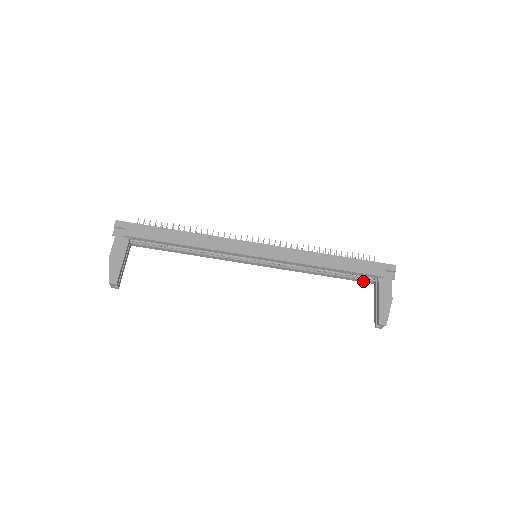
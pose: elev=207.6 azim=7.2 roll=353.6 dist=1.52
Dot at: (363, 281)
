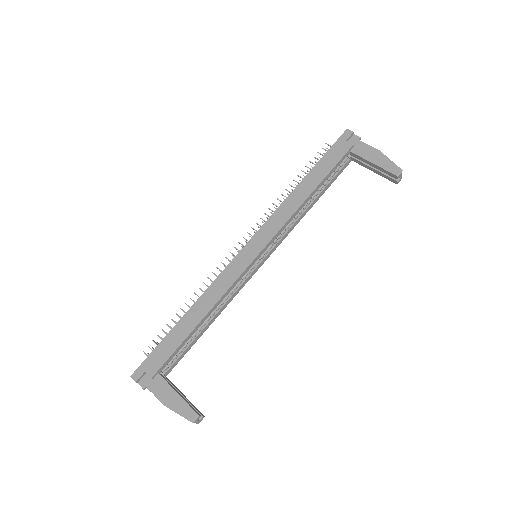
Dot at: (343, 169)
